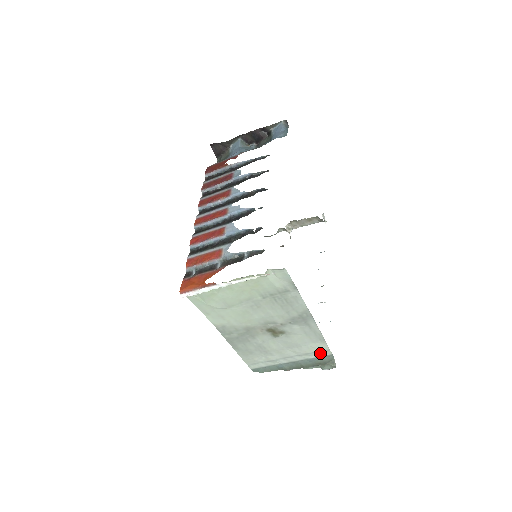
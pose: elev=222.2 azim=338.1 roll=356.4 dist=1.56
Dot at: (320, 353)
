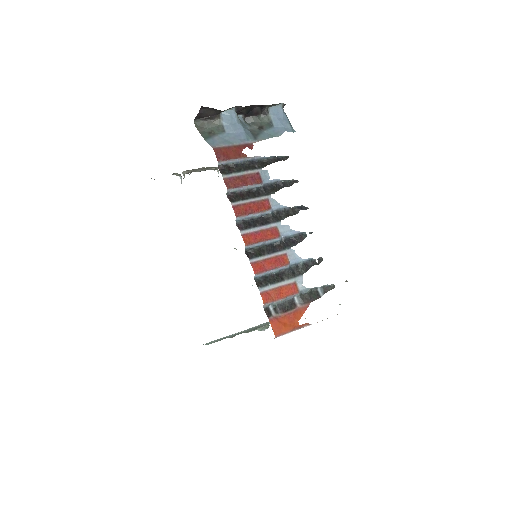
Dot at: occluded
